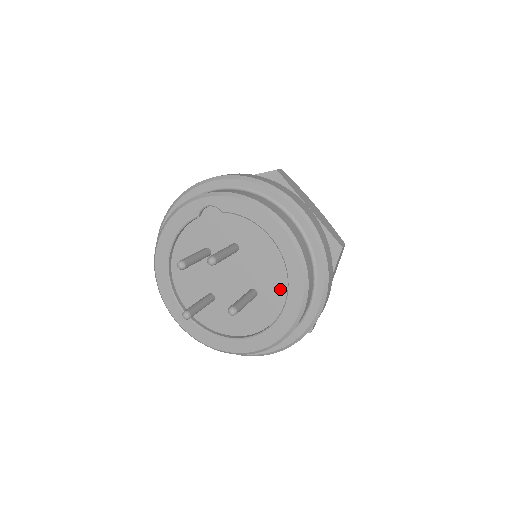
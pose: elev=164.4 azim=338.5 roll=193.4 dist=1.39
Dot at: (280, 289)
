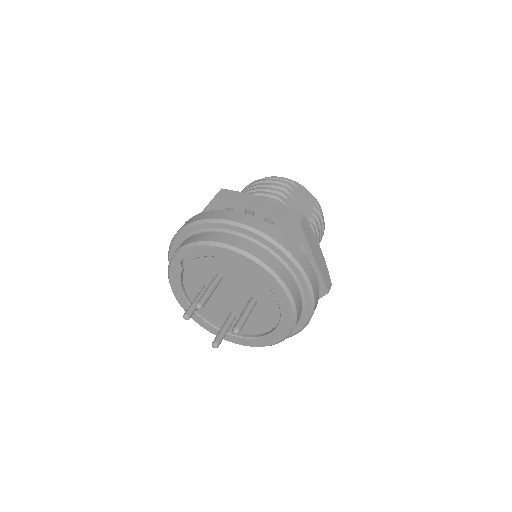
Dot at: (267, 289)
